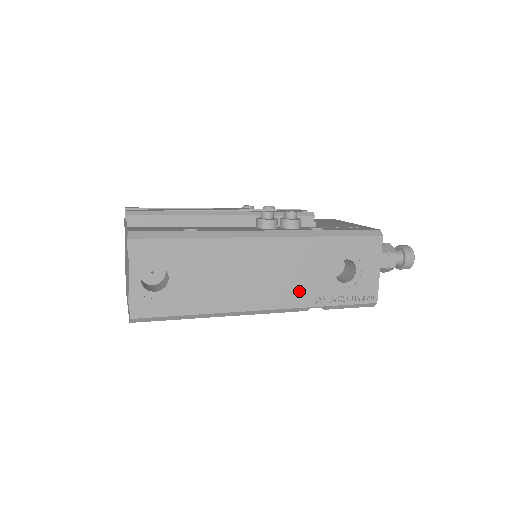
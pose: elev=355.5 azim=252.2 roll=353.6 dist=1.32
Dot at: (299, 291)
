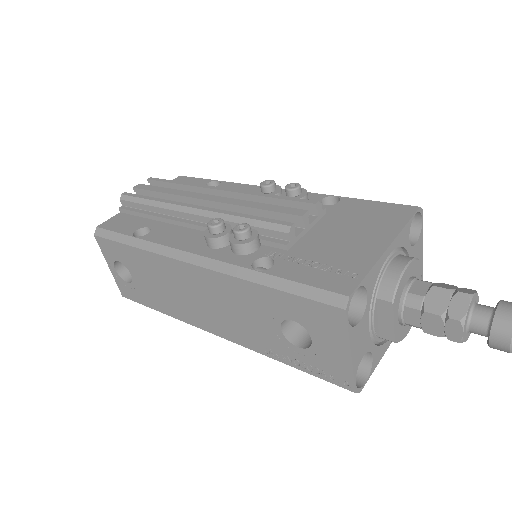
Dot at: (244, 332)
